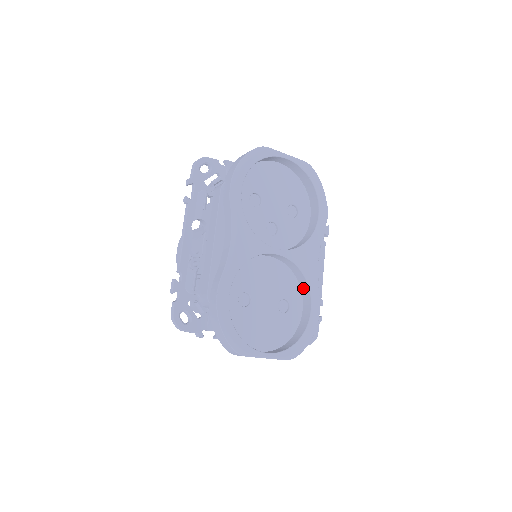
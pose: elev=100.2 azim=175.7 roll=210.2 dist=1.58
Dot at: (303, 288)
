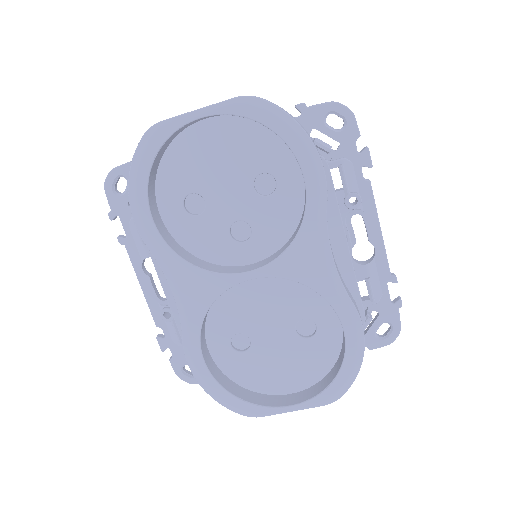
Dot at: occluded
